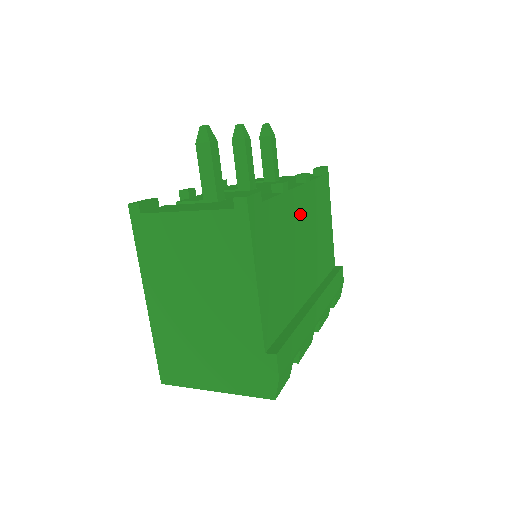
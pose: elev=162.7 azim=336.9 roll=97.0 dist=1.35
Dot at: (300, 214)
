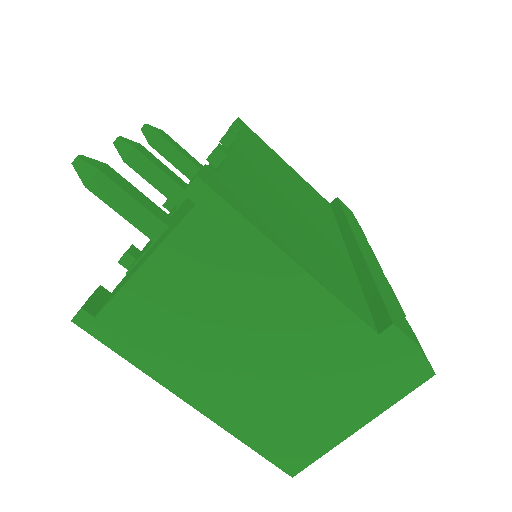
Dot at: (261, 171)
